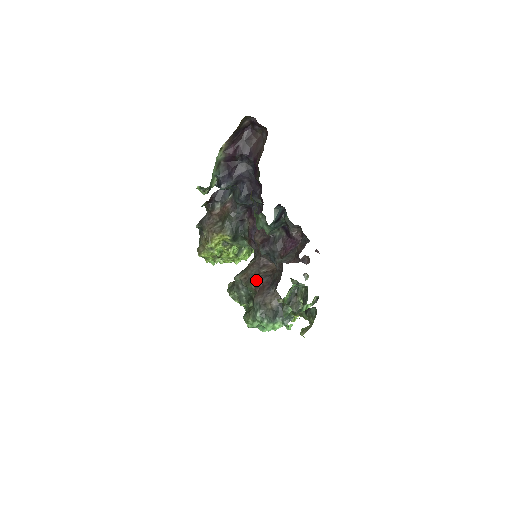
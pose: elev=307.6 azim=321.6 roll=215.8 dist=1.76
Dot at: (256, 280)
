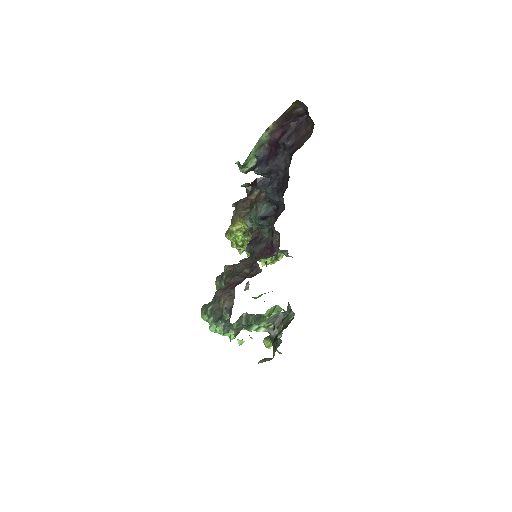
Dot at: (233, 276)
